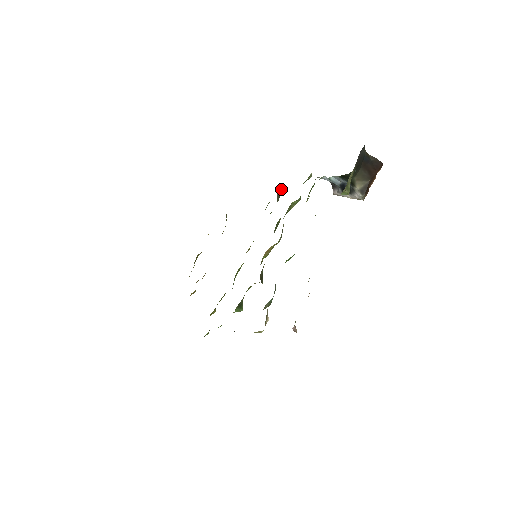
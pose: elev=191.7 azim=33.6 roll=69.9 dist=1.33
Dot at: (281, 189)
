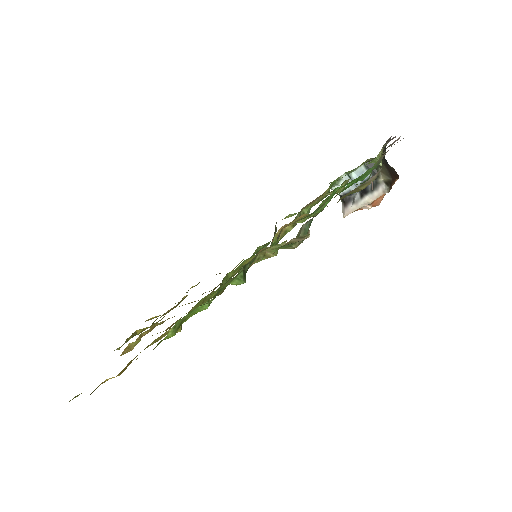
Dot at: occluded
